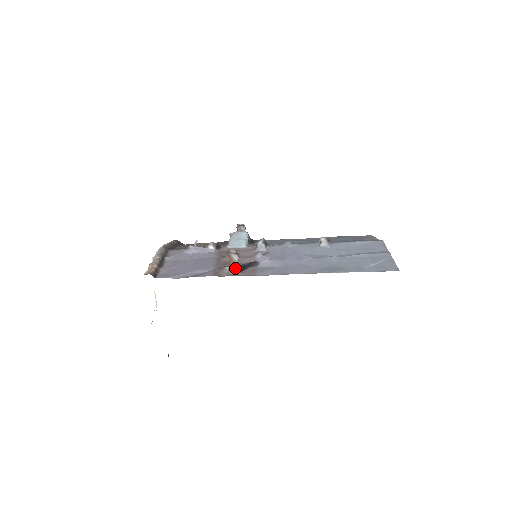
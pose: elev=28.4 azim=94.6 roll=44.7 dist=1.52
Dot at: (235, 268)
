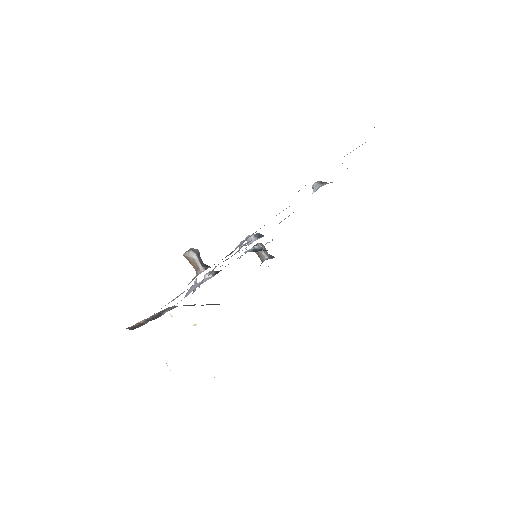
Dot at: (199, 268)
